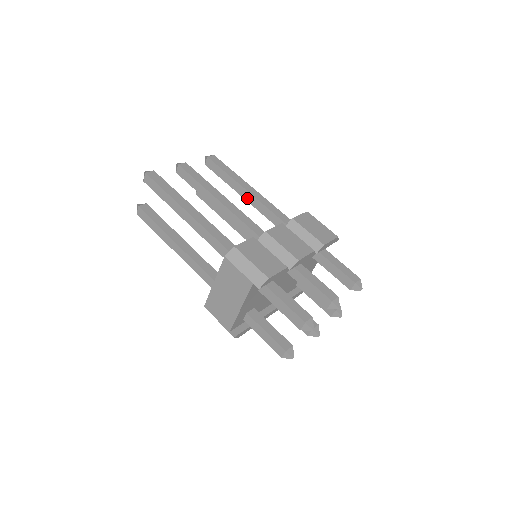
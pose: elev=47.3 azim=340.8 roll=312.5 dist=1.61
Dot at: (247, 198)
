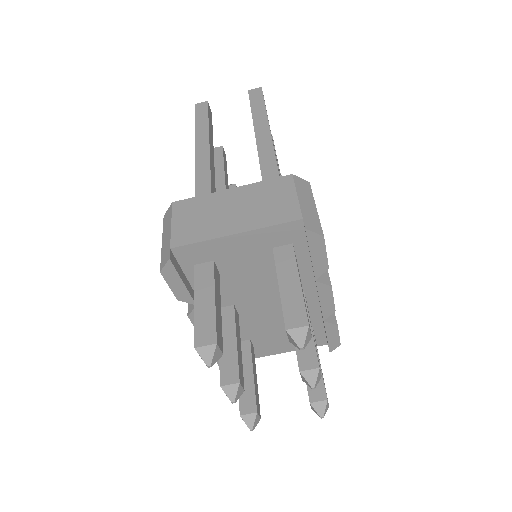
Dot at: occluded
